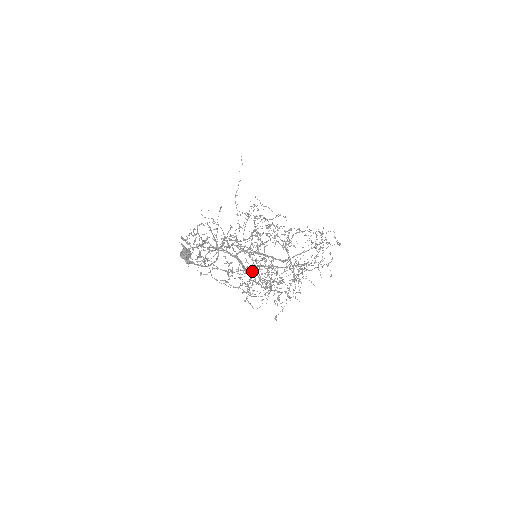
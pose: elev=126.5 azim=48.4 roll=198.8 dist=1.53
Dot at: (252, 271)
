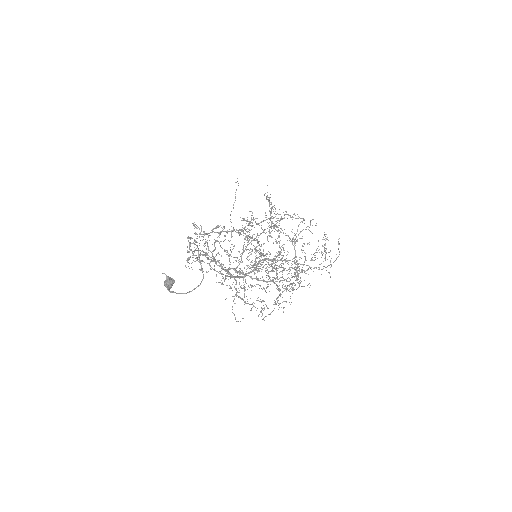
Dot at: (248, 273)
